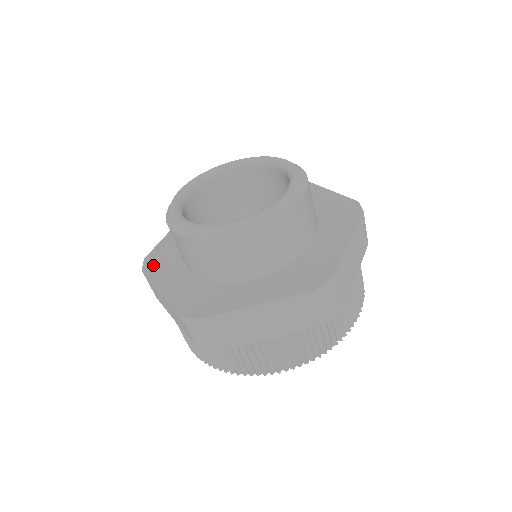
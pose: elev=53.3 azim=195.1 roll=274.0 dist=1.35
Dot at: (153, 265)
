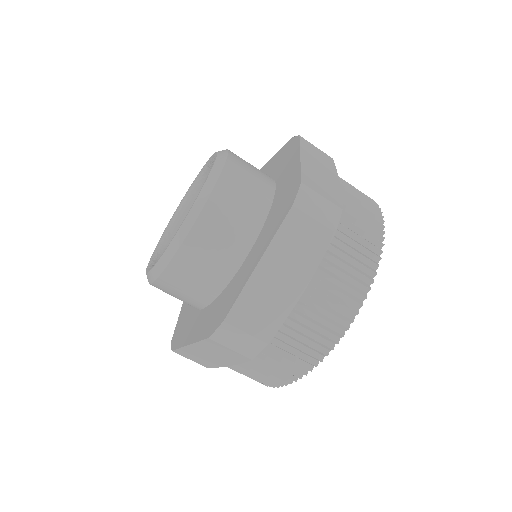
Dot at: (178, 338)
